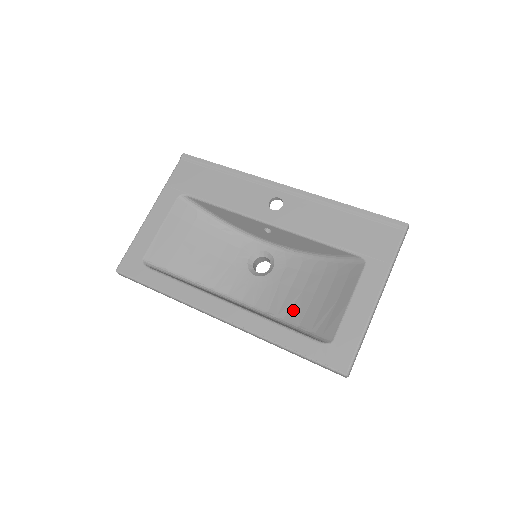
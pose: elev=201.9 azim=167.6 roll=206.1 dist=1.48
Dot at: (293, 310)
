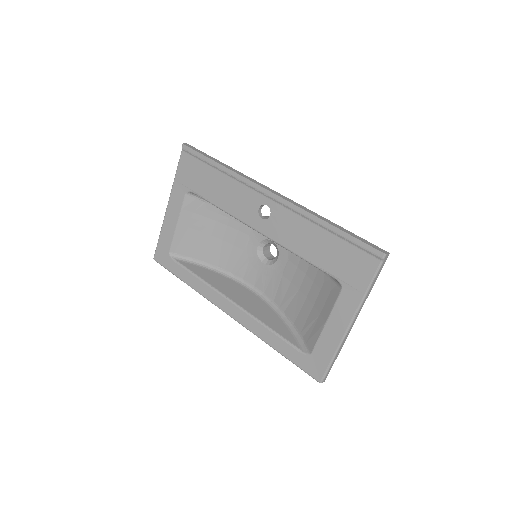
Dot at: (291, 307)
